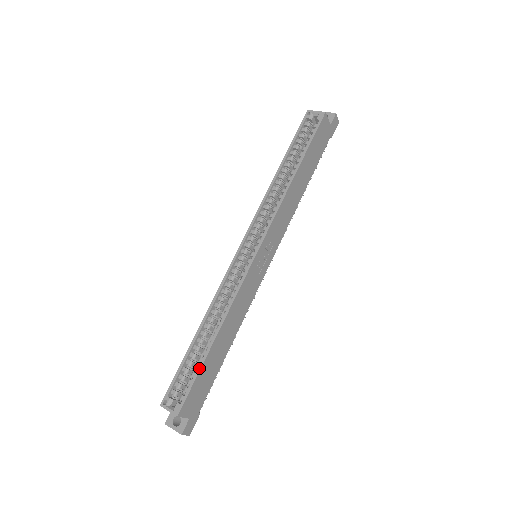
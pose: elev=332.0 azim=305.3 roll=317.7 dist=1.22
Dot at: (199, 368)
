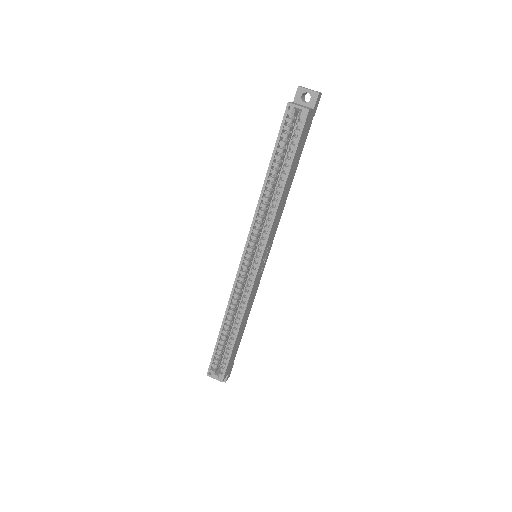
Dot at: (230, 353)
